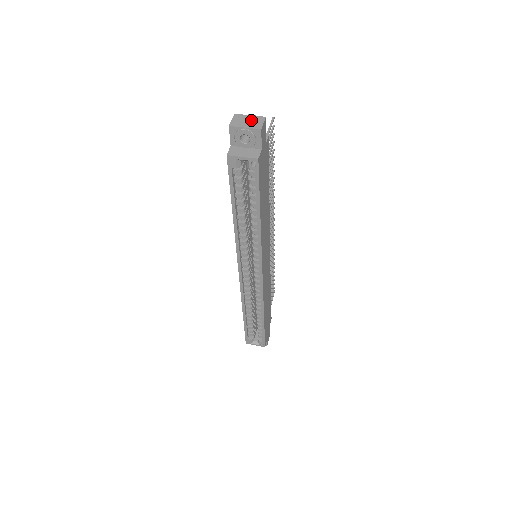
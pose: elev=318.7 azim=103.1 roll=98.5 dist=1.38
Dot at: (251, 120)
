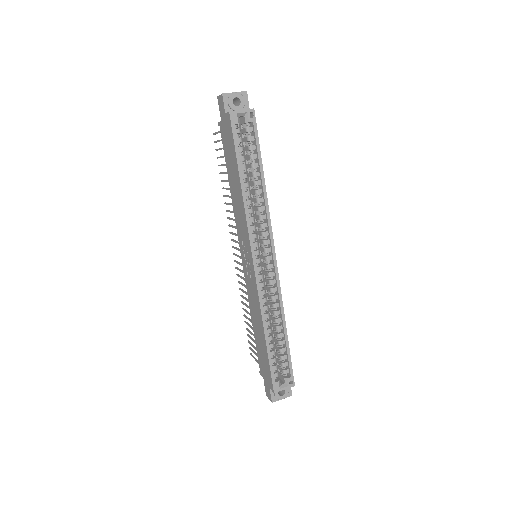
Dot at: occluded
